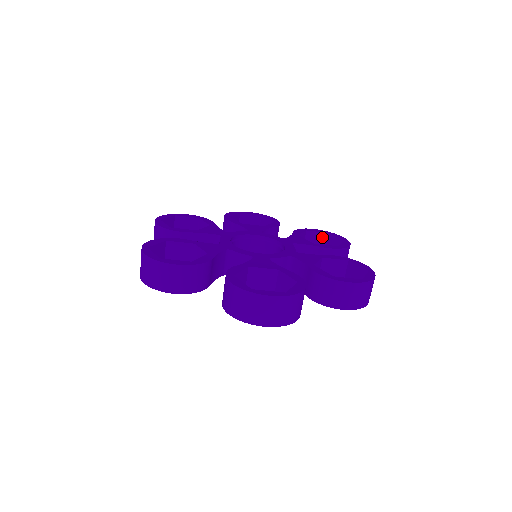
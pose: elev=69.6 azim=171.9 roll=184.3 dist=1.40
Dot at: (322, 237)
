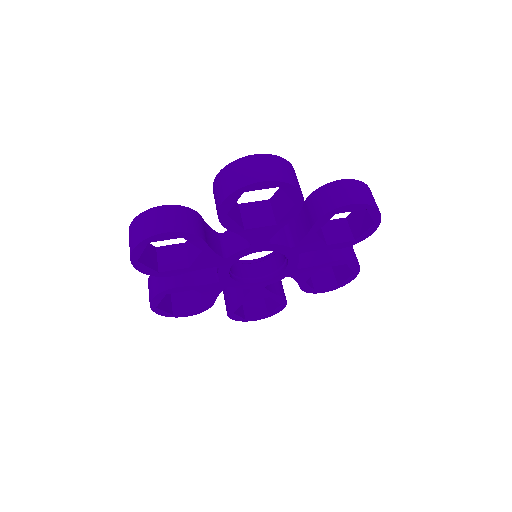
Dot at: (327, 271)
